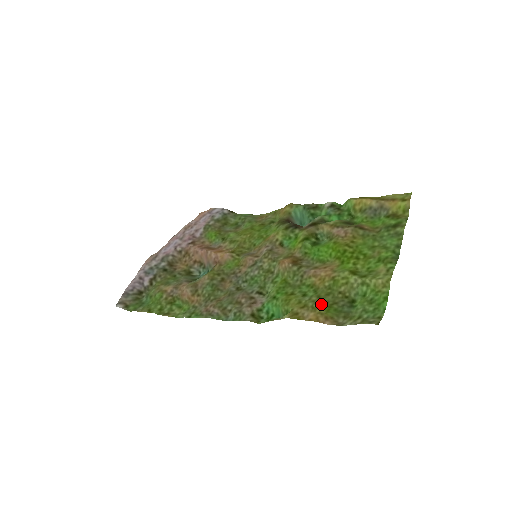
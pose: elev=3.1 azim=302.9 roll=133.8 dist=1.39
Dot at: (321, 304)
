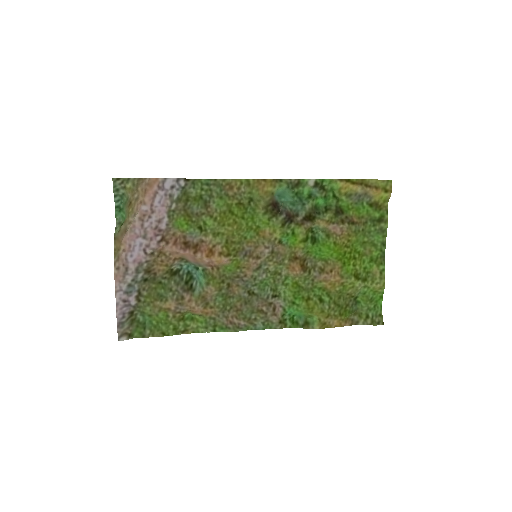
Dot at: (339, 310)
